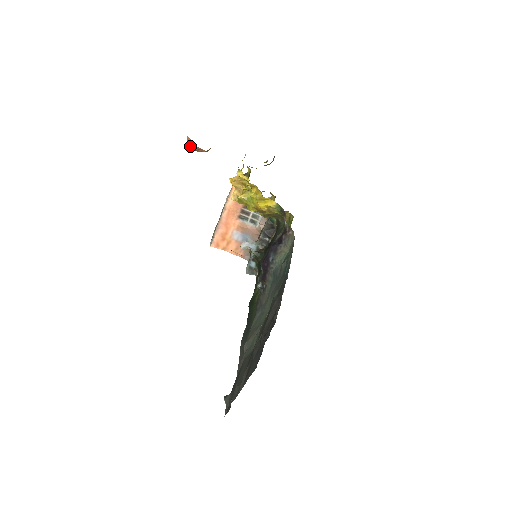
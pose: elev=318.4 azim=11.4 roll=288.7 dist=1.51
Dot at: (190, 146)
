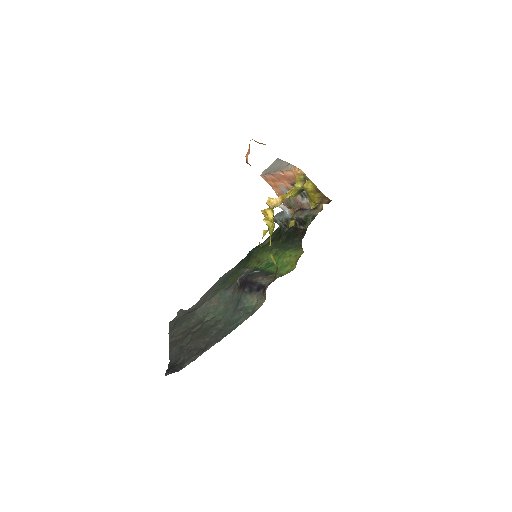
Dot at: occluded
